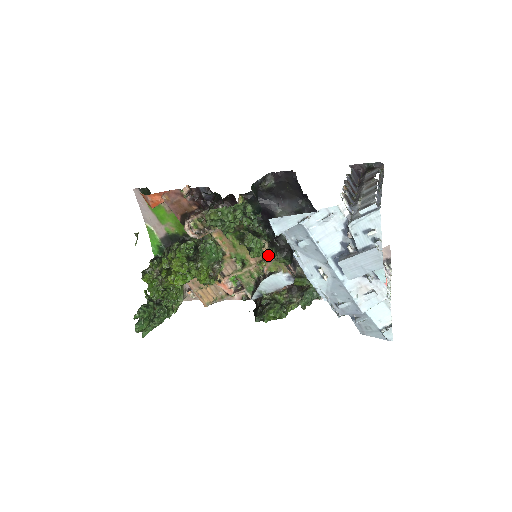
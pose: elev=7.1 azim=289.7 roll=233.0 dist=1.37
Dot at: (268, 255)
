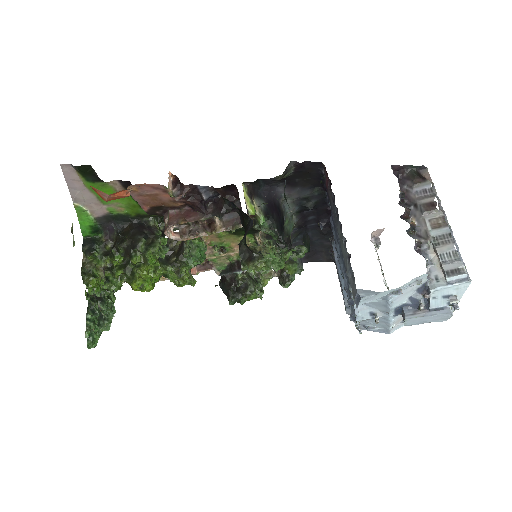
Dot at: occluded
